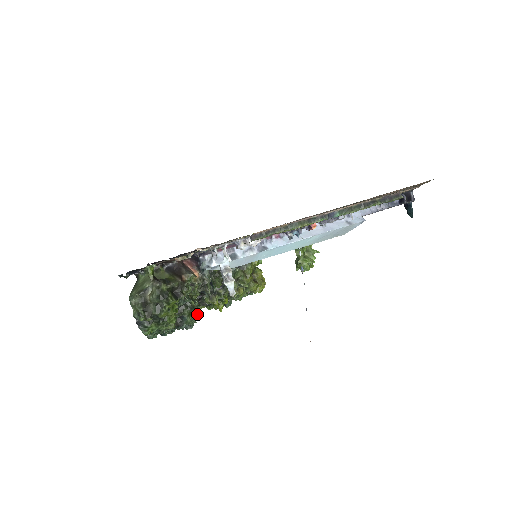
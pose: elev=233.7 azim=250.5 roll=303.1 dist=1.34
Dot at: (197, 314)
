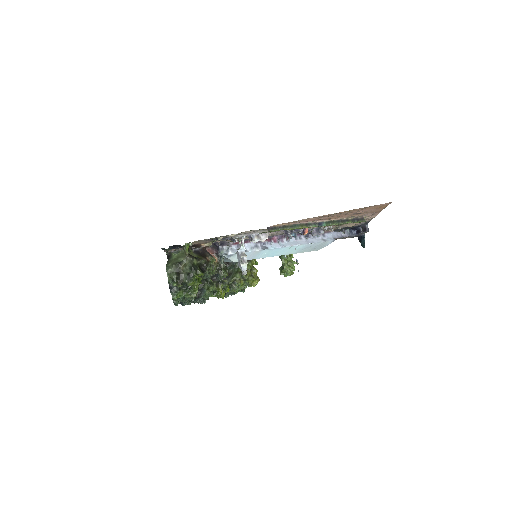
Dot at: occluded
